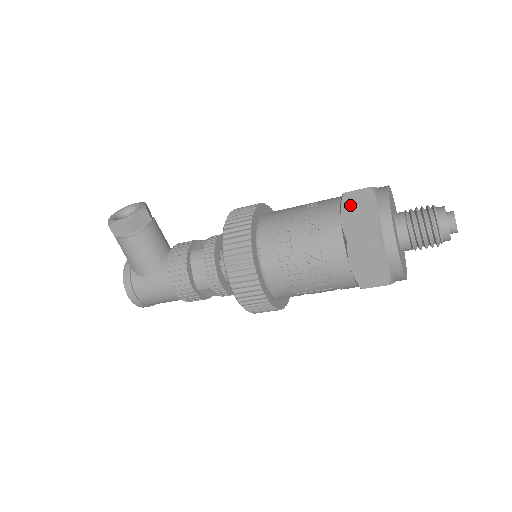
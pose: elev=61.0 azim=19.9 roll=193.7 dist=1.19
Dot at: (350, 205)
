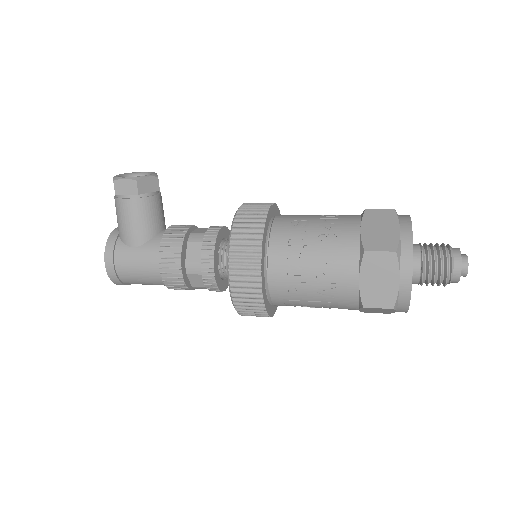
Dot at: (372, 220)
